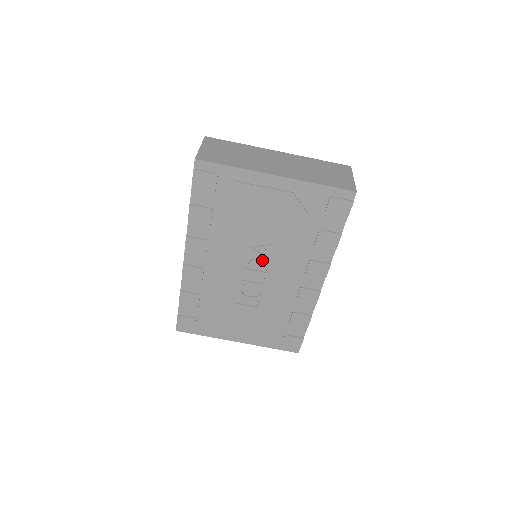
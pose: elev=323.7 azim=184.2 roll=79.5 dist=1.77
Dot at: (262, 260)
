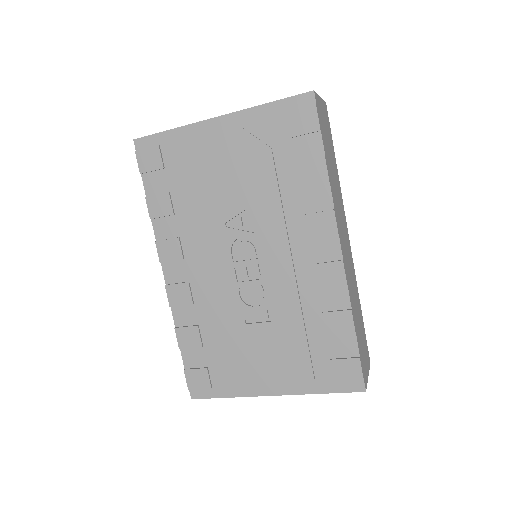
Dot at: (248, 241)
